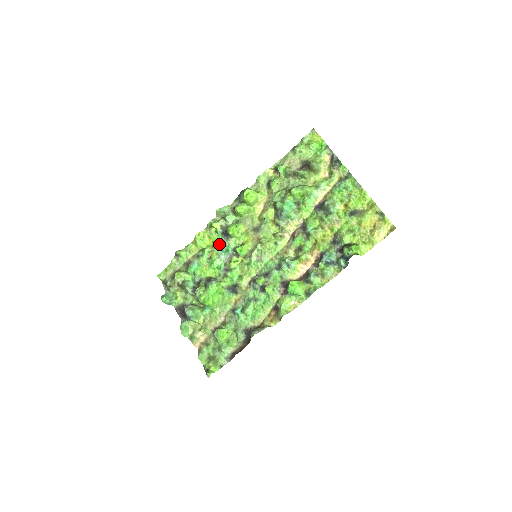
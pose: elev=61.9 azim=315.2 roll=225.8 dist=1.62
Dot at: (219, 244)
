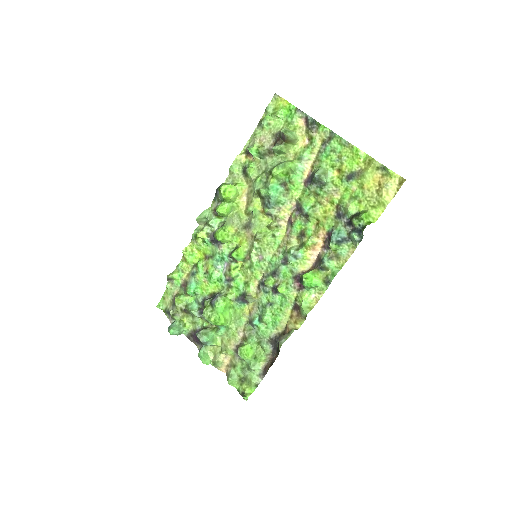
Dot at: (211, 254)
